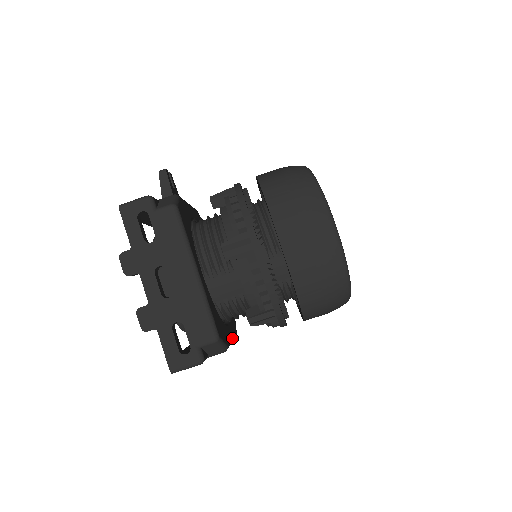
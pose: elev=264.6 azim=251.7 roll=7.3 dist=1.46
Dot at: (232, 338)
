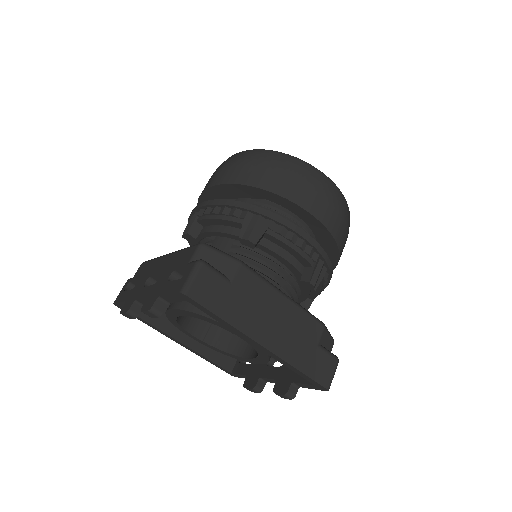
Dot at: (282, 293)
